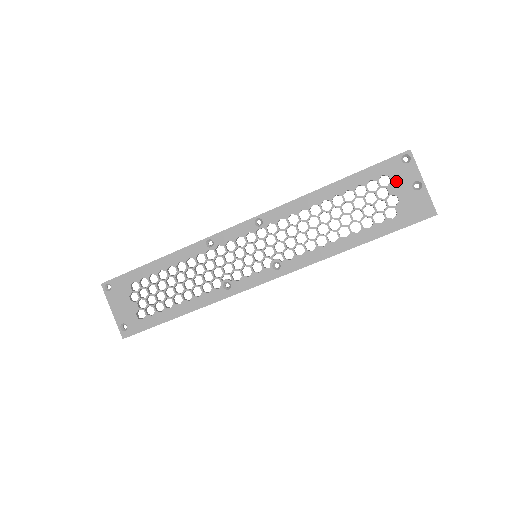
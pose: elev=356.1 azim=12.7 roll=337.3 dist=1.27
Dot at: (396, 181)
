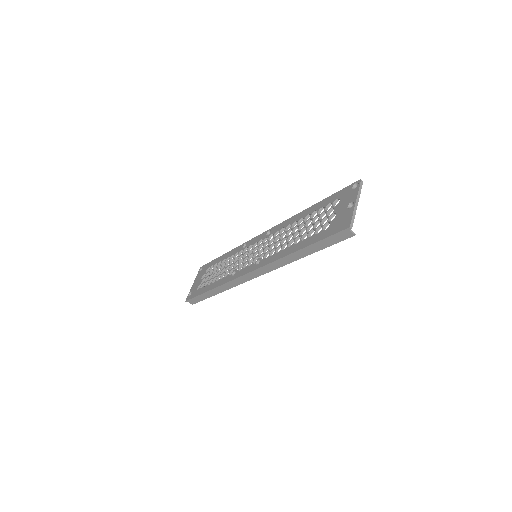
Dot at: (342, 202)
